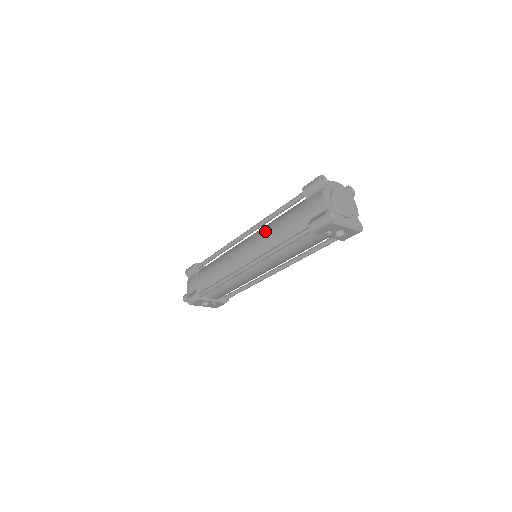
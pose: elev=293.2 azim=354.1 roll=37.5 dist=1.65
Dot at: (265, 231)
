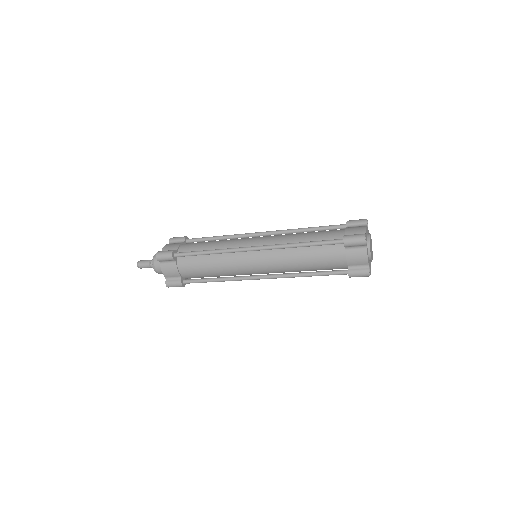
Dot at: (288, 258)
